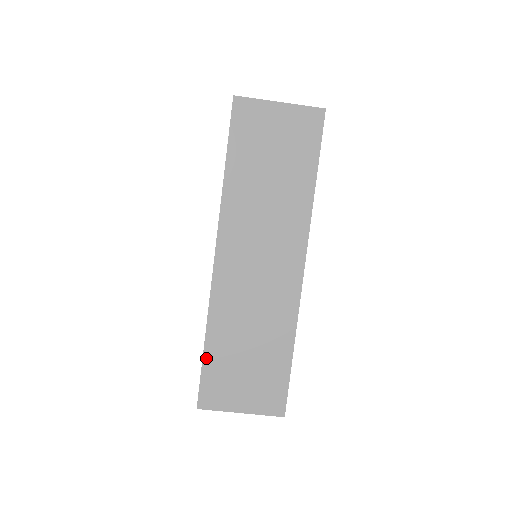
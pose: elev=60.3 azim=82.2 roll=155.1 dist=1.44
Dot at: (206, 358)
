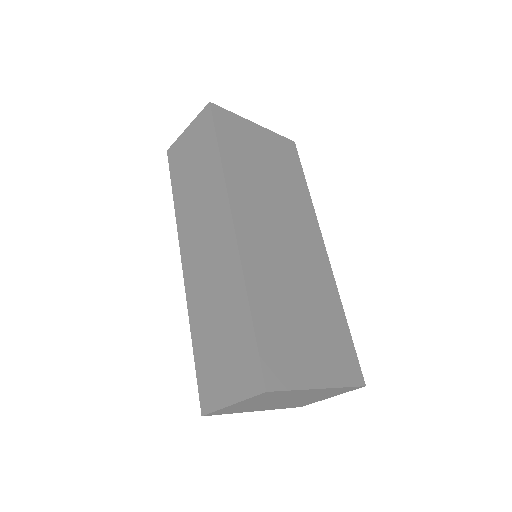
Dot at: (196, 358)
